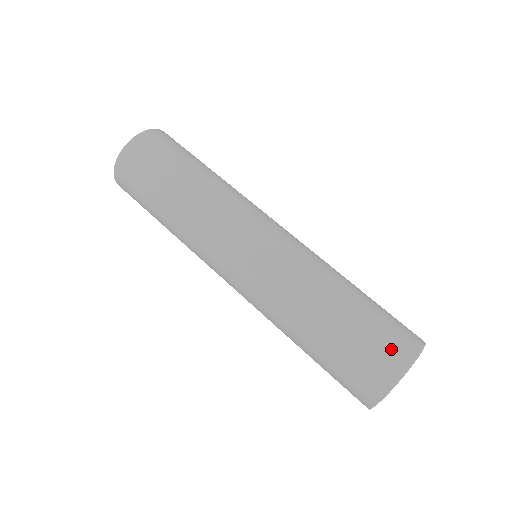
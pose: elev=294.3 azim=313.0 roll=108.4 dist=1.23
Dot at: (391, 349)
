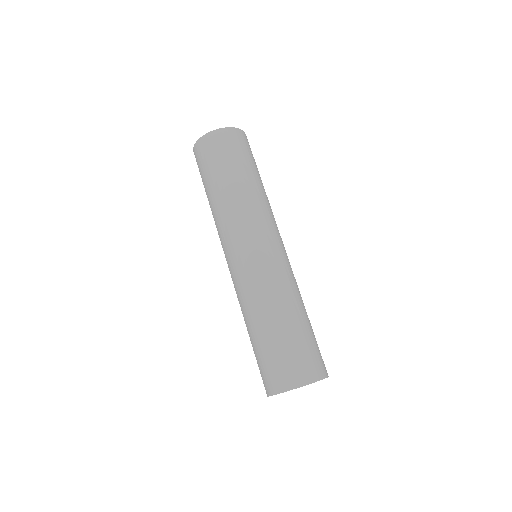
Dot at: (309, 365)
